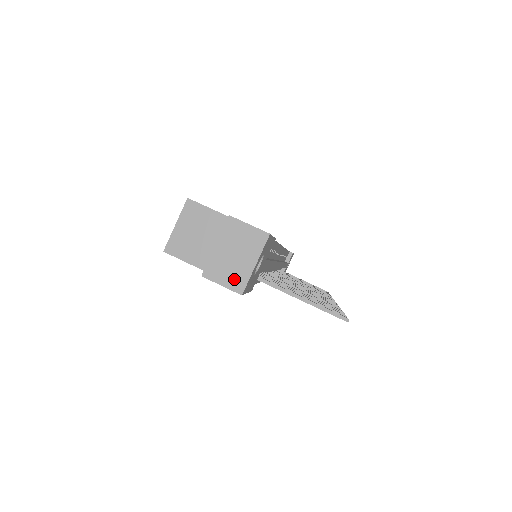
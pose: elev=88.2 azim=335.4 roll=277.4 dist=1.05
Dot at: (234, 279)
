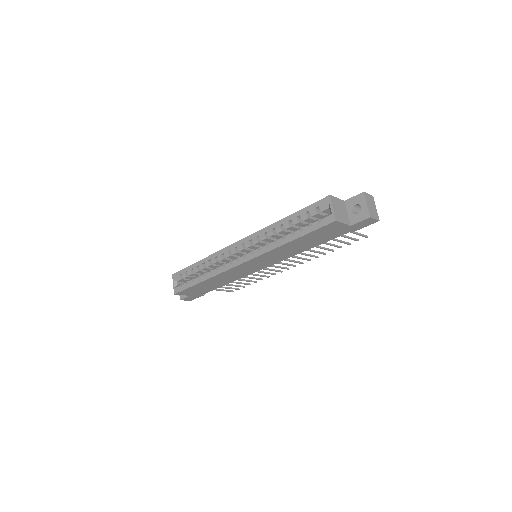
Dot at: (376, 215)
